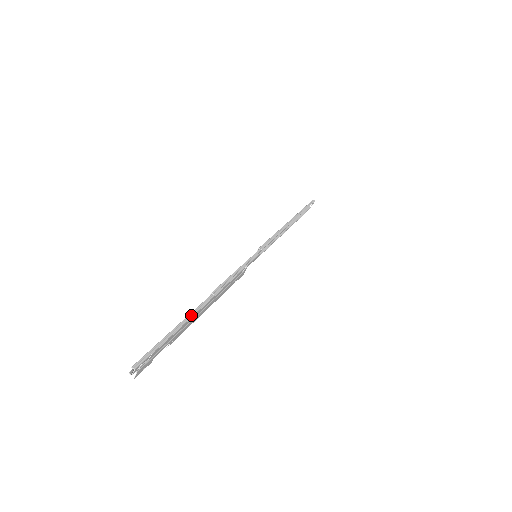
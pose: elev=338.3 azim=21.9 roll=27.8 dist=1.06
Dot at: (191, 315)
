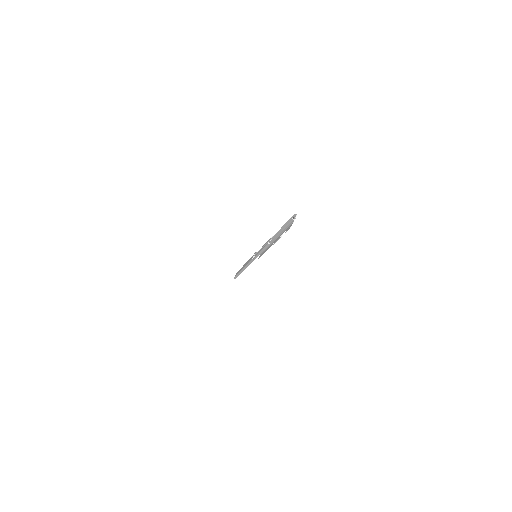
Dot at: occluded
